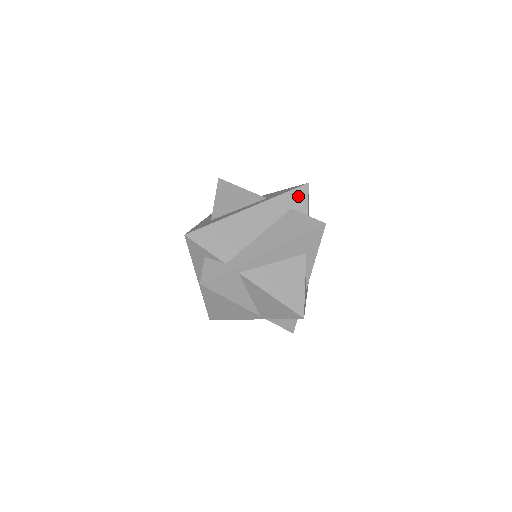
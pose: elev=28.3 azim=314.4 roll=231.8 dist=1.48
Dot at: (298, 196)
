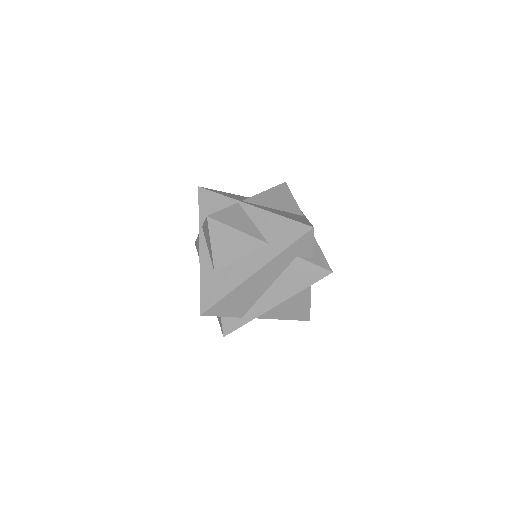
Dot at: (303, 243)
